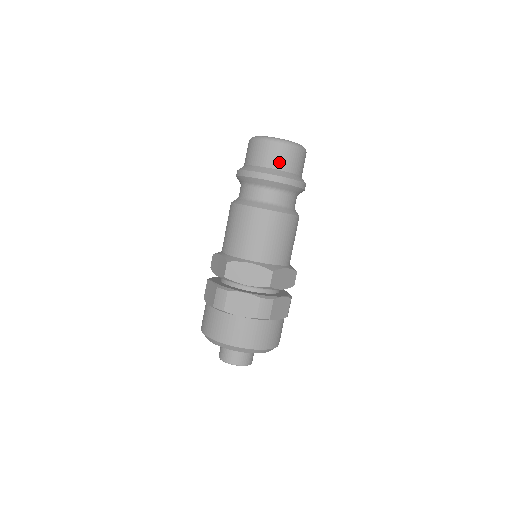
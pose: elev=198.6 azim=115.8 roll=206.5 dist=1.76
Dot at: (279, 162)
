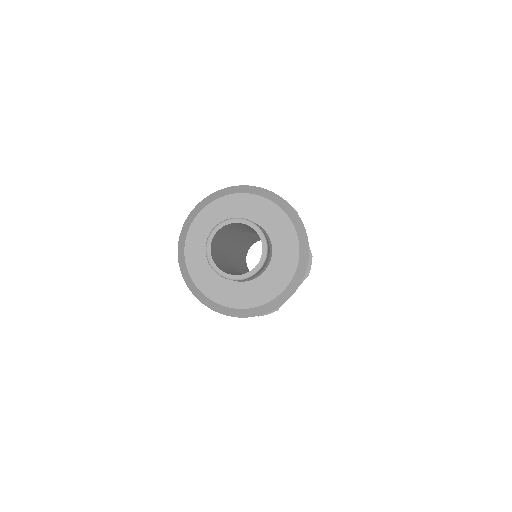
Dot at: occluded
